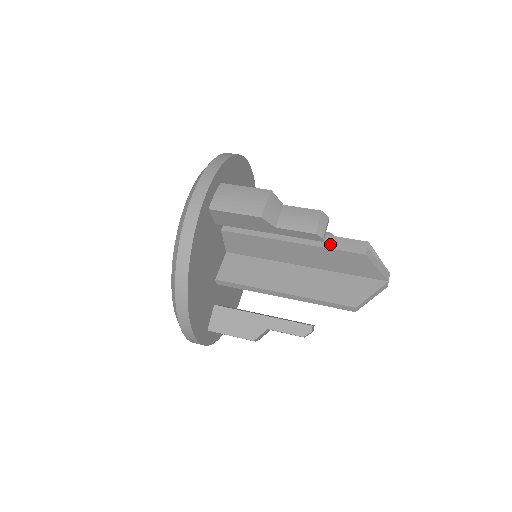
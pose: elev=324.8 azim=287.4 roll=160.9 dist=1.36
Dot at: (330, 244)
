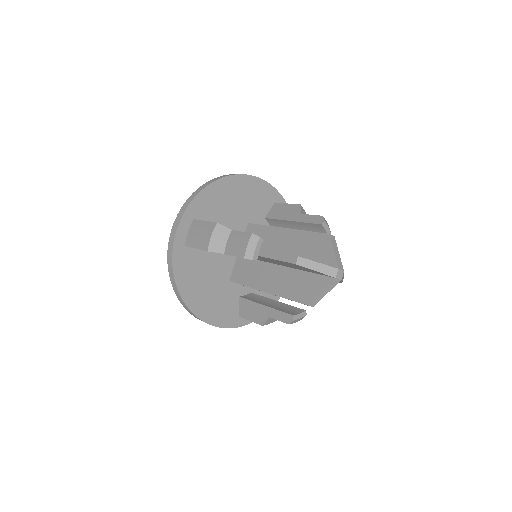
Dot at: (275, 255)
